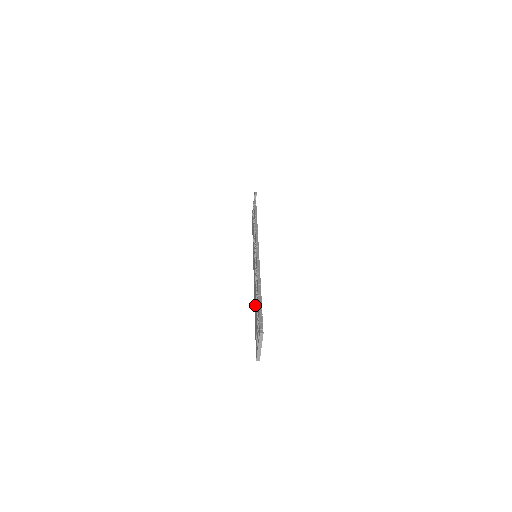
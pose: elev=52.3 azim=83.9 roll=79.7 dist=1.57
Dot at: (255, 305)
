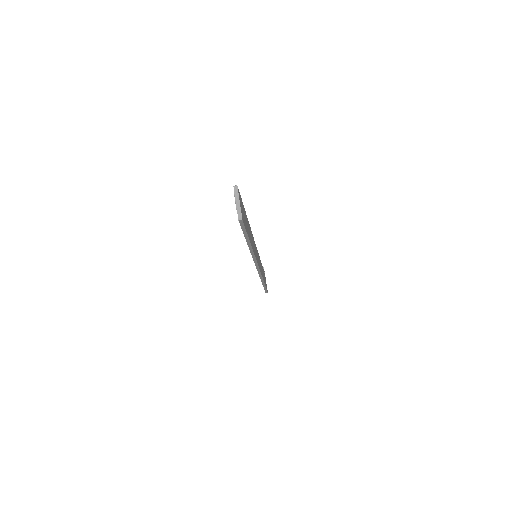
Dot at: occluded
